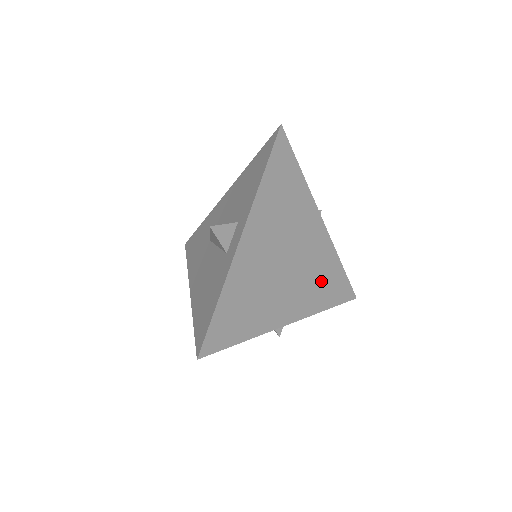
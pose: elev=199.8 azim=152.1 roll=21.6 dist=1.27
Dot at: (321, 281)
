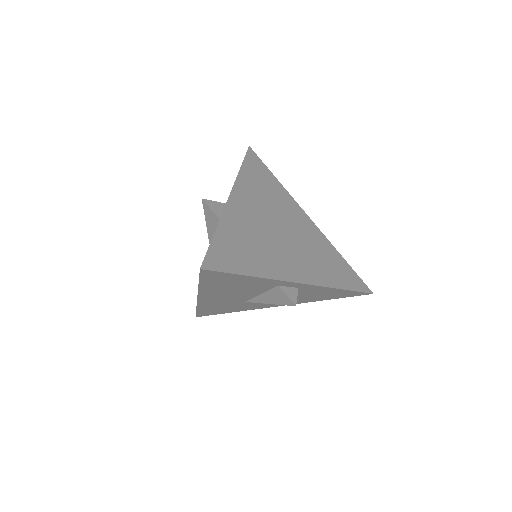
Dot at: (324, 262)
